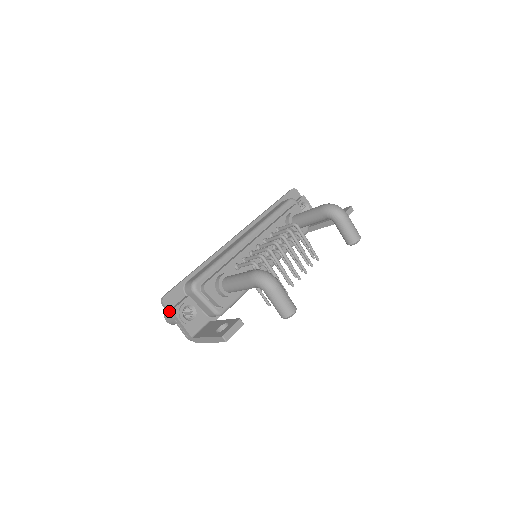
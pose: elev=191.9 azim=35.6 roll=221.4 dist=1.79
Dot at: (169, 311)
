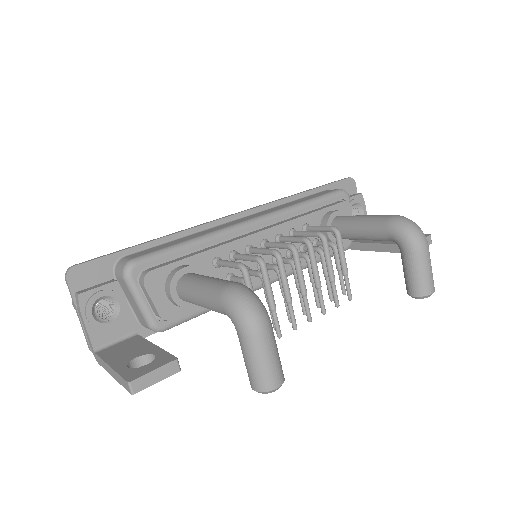
Dot at: (73, 294)
